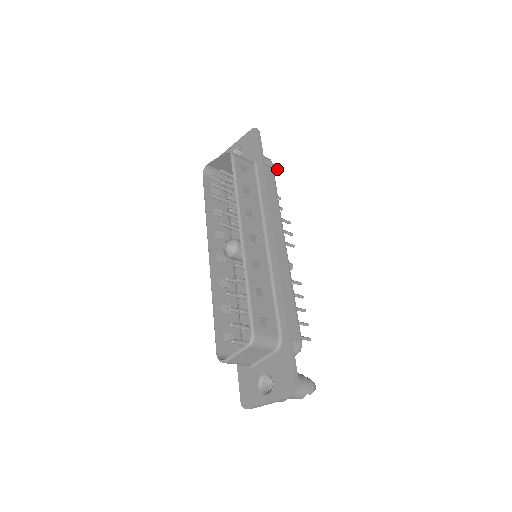
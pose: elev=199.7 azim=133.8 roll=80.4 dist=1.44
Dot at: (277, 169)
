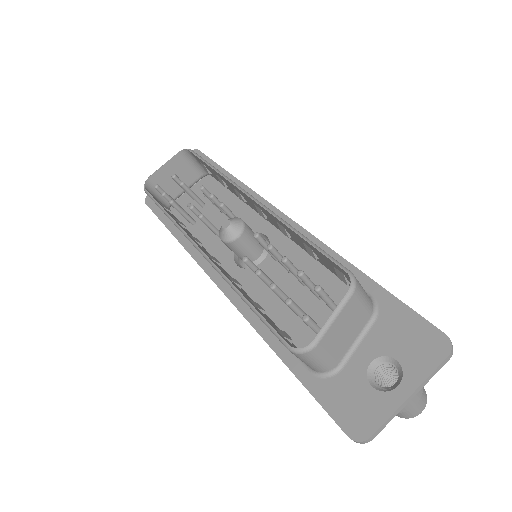
Dot at: occluded
